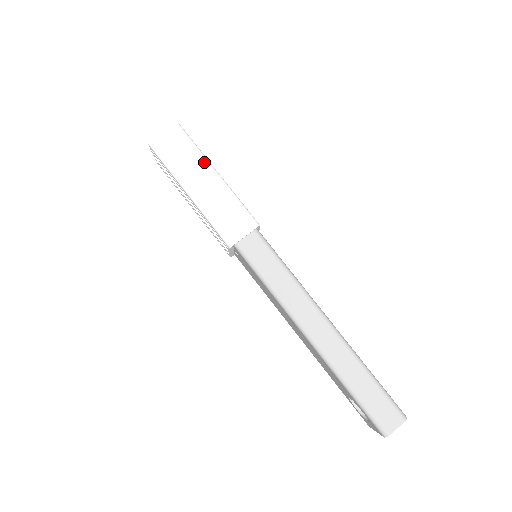
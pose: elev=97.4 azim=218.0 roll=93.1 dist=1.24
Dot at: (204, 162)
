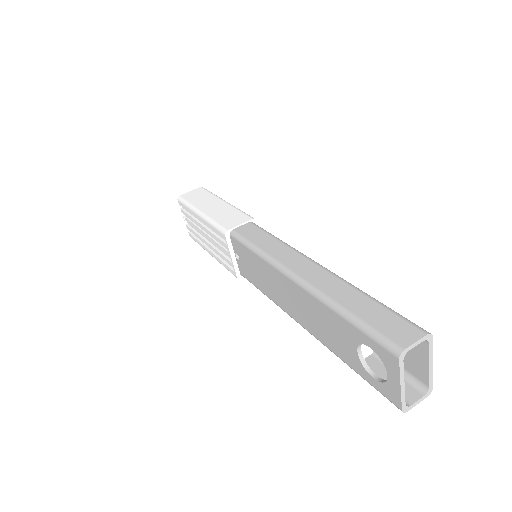
Dot at: (217, 198)
